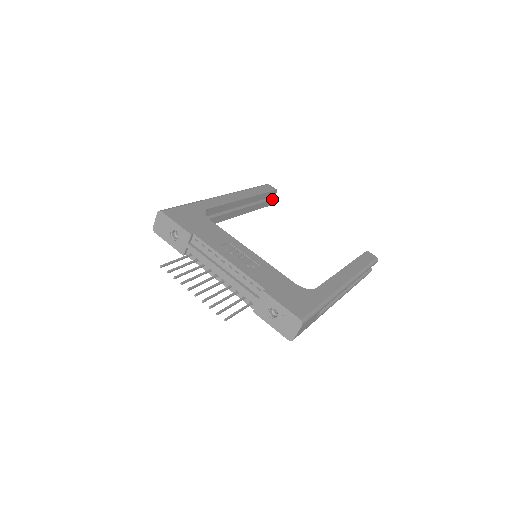
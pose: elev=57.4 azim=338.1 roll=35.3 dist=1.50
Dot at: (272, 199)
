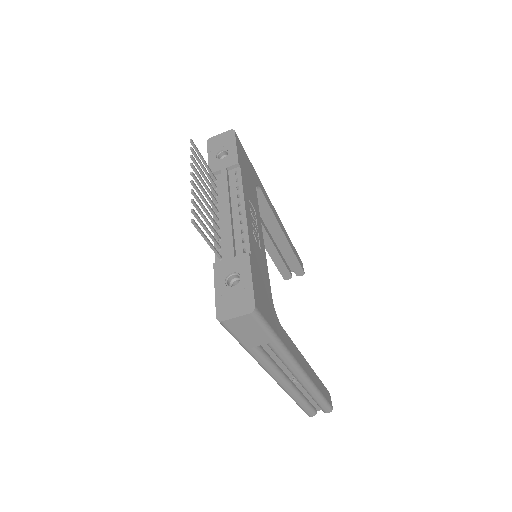
Dot at: occluded
